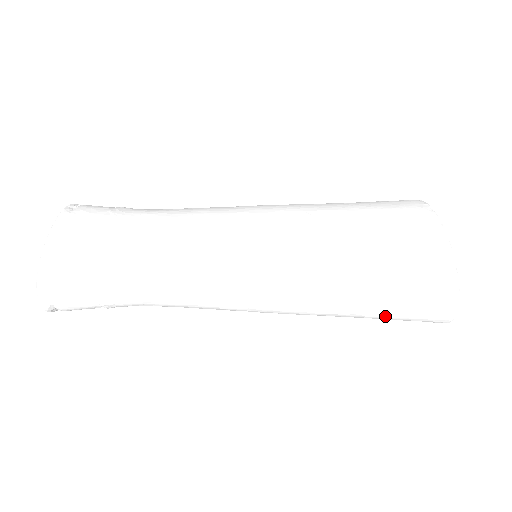
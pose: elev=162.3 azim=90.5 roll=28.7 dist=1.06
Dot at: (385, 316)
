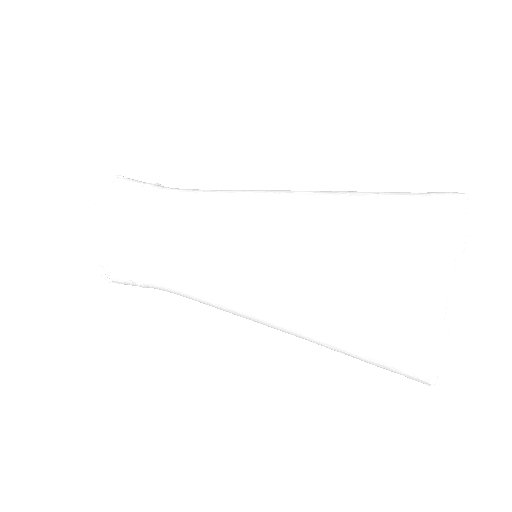
Dot at: occluded
